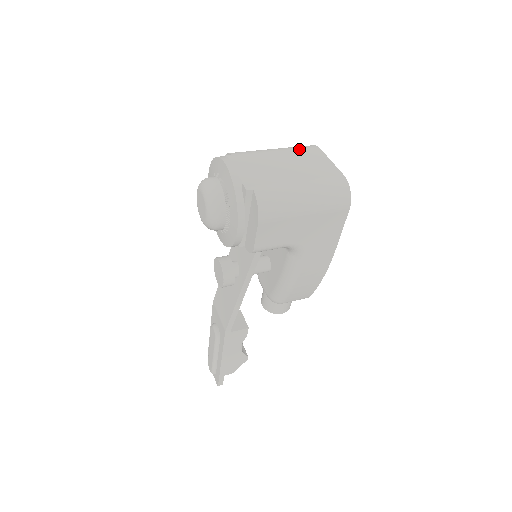
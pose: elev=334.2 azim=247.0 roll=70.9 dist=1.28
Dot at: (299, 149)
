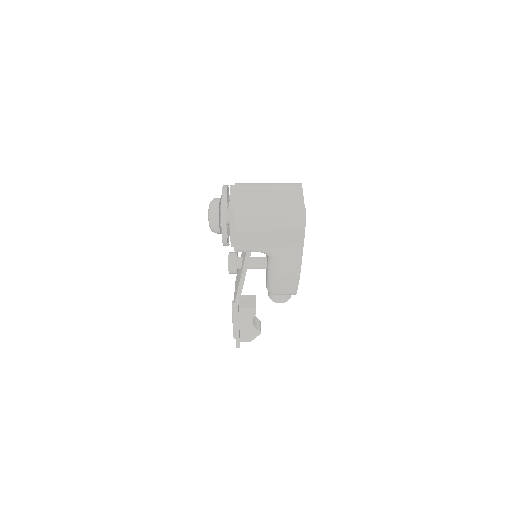
Dot at: (286, 185)
